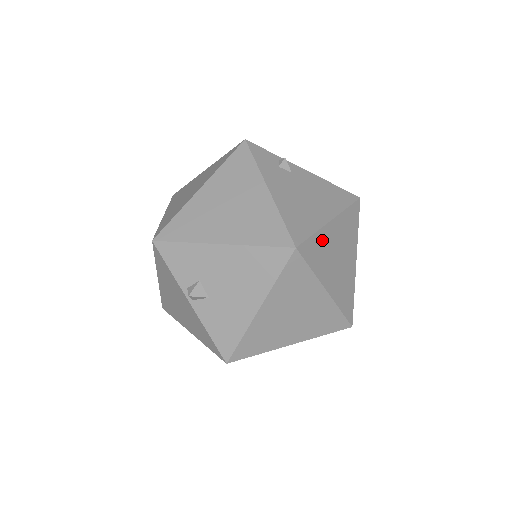
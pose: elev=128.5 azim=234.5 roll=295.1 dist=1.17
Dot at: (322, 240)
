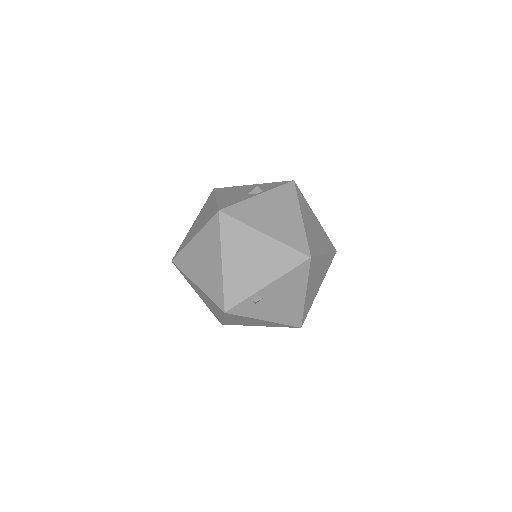
Dot at: (307, 303)
